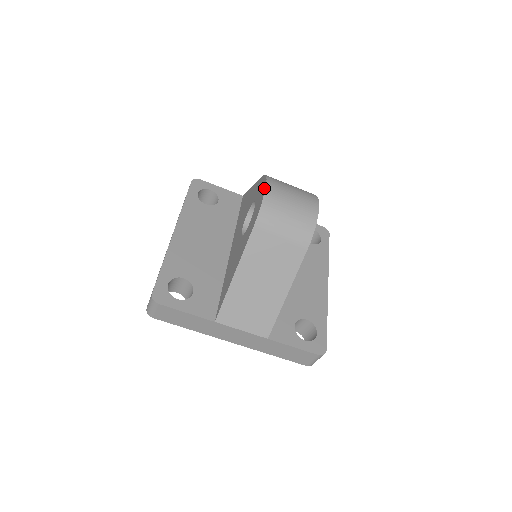
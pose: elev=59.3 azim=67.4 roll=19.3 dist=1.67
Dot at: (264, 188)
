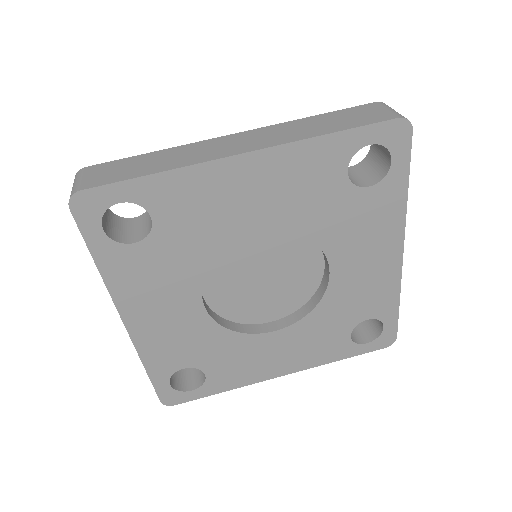
Dot at: occluded
